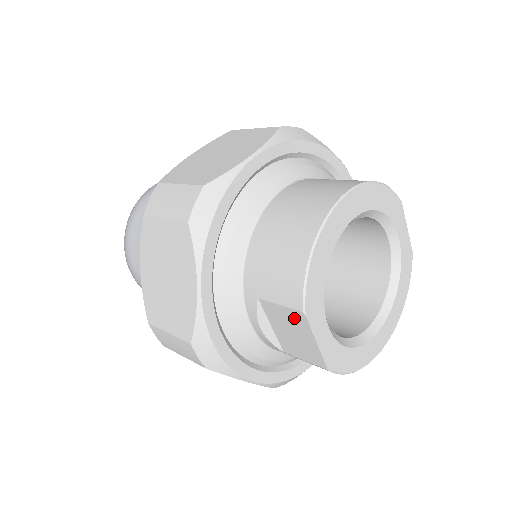
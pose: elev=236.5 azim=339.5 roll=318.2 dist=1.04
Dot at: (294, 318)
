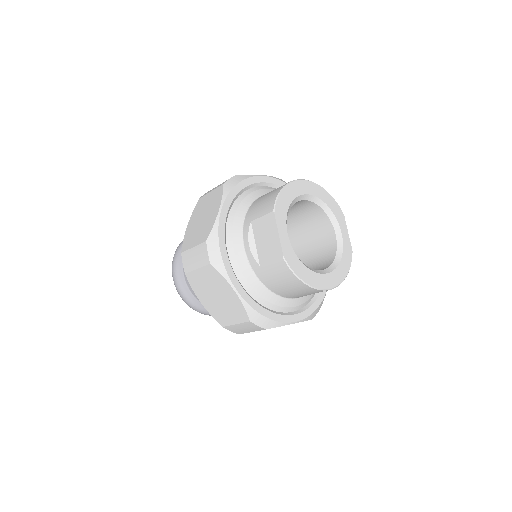
Dot at: (268, 221)
